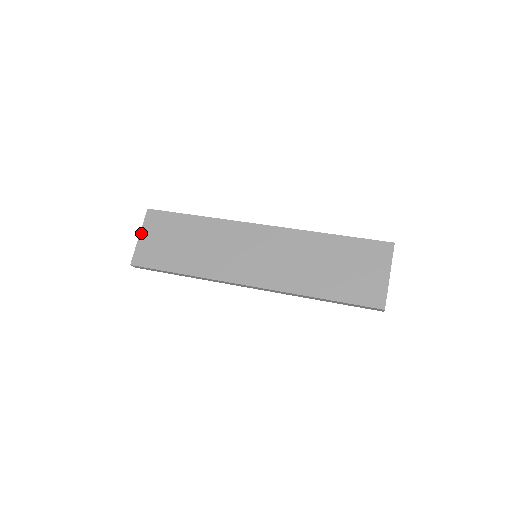
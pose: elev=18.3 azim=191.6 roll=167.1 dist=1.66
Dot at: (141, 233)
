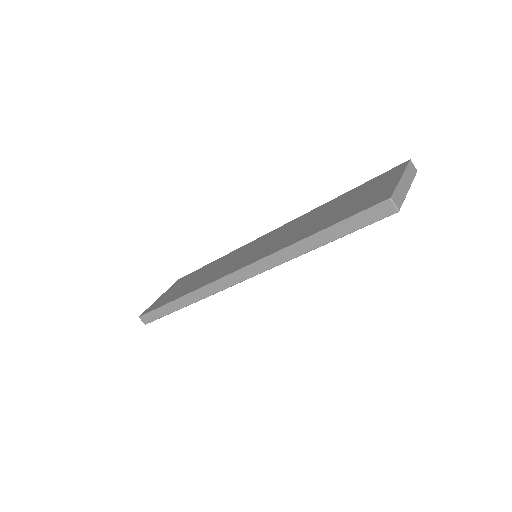
Dot at: (162, 295)
